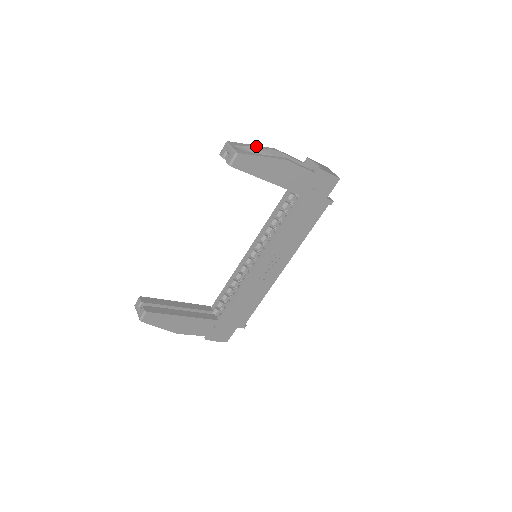
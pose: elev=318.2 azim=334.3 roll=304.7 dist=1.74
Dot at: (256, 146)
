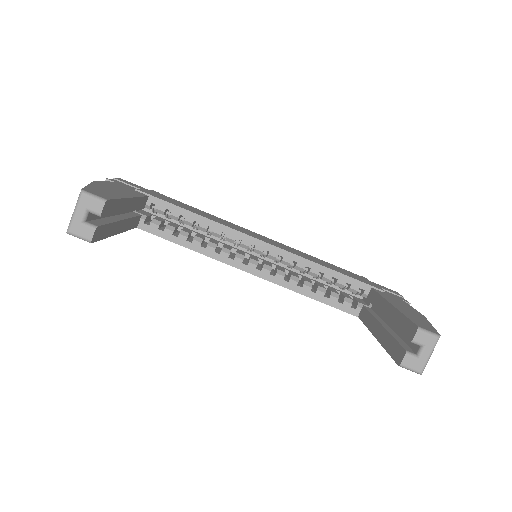
Dot at: occluded
